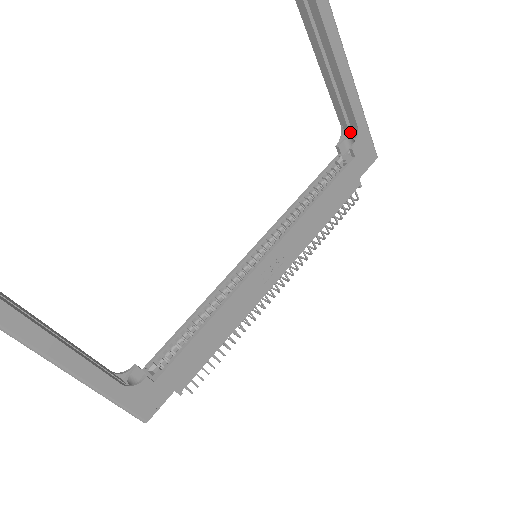
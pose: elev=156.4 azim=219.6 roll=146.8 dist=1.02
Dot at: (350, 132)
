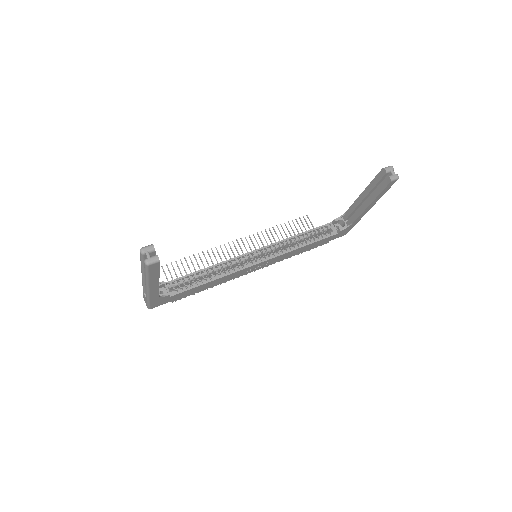
Dot at: (346, 219)
